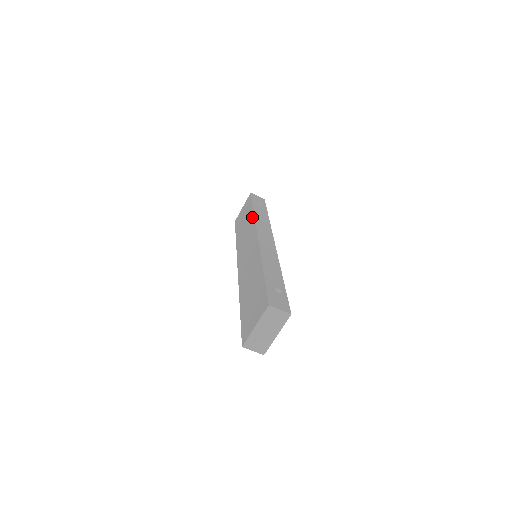
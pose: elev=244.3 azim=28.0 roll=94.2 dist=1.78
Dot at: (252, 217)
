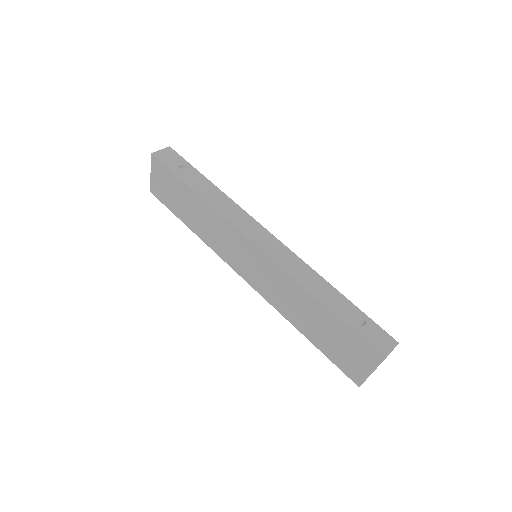
Dot at: (205, 206)
